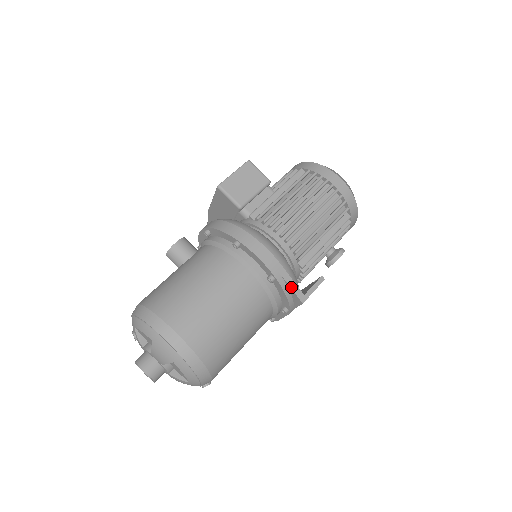
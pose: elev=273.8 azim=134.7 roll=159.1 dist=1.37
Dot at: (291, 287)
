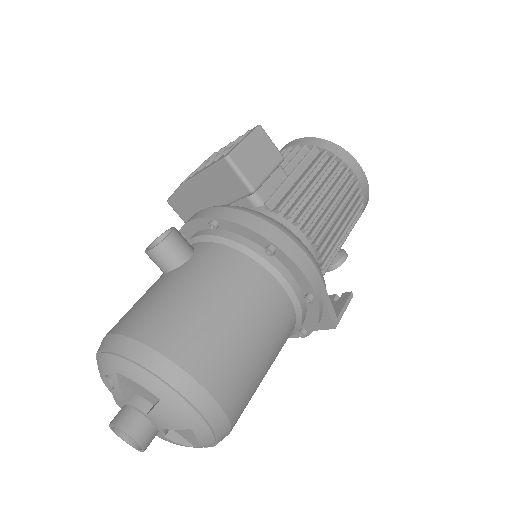
Dot at: (328, 309)
